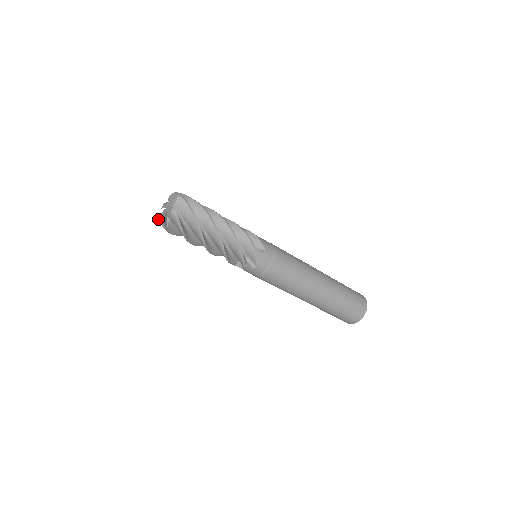
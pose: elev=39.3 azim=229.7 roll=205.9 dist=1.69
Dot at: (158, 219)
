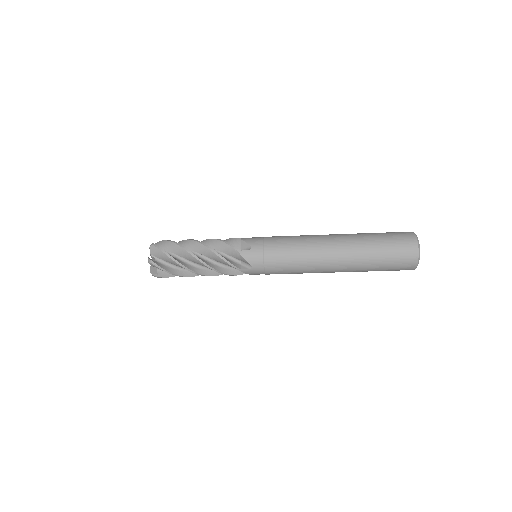
Dot at: occluded
